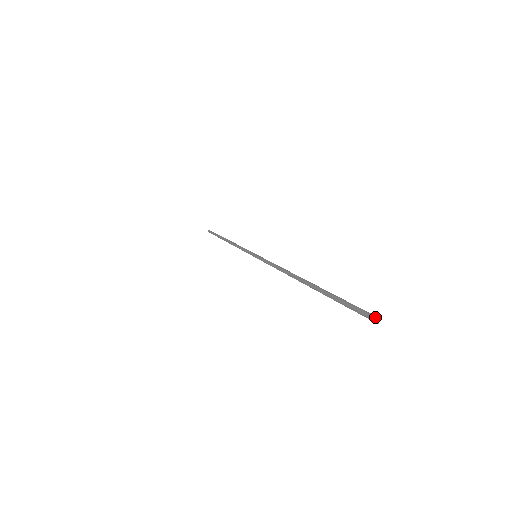
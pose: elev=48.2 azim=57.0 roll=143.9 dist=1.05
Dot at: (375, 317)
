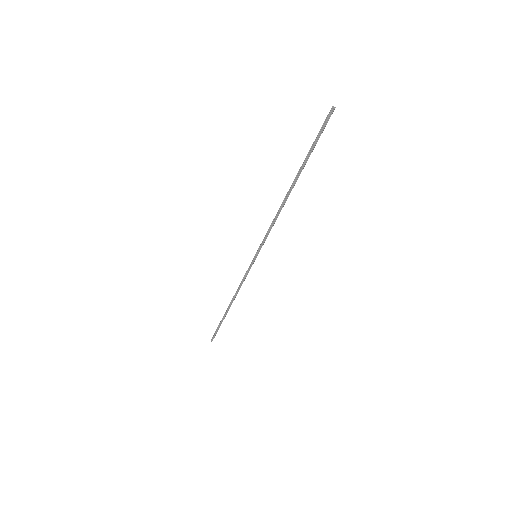
Dot at: (332, 107)
